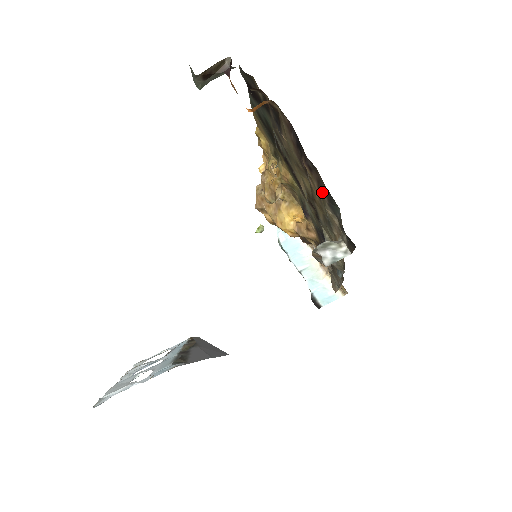
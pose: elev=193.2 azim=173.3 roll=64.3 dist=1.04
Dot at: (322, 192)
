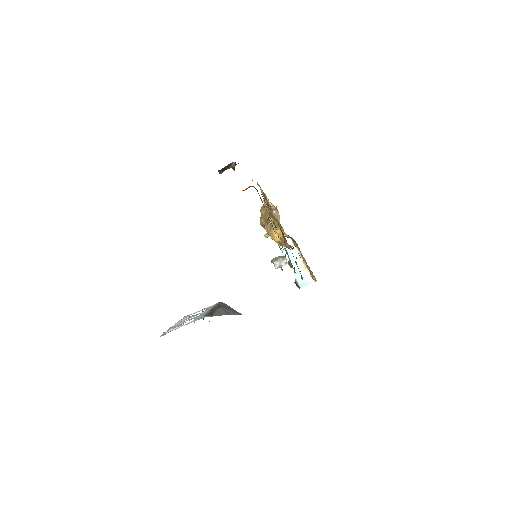
Dot at: occluded
